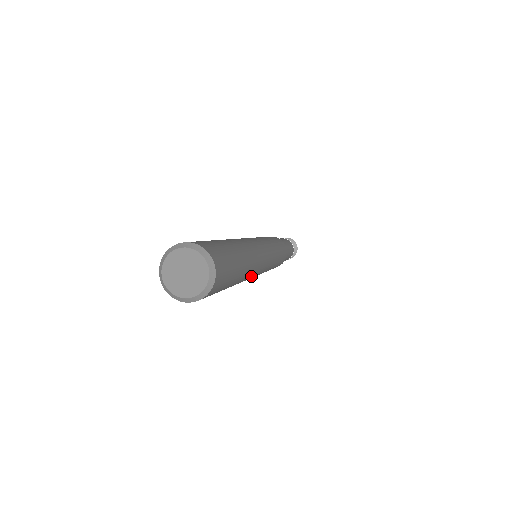
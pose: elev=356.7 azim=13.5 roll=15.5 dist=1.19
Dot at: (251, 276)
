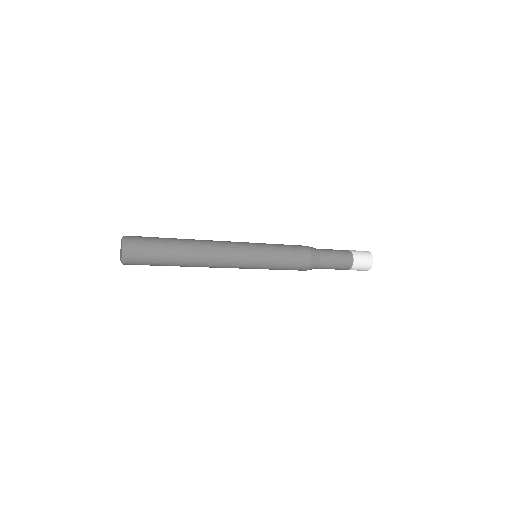
Dot at: (211, 261)
